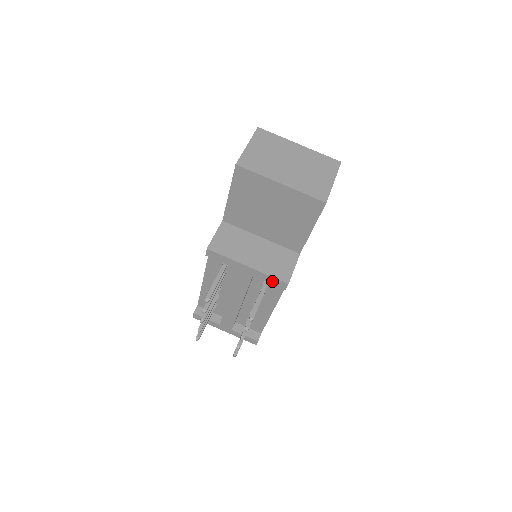
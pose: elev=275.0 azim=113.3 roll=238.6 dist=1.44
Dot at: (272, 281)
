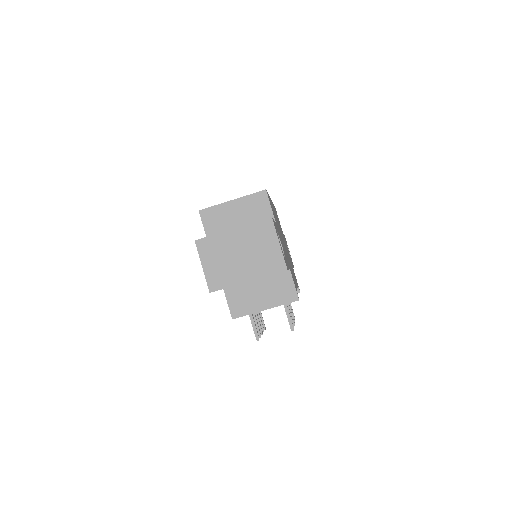
Dot at: (287, 303)
